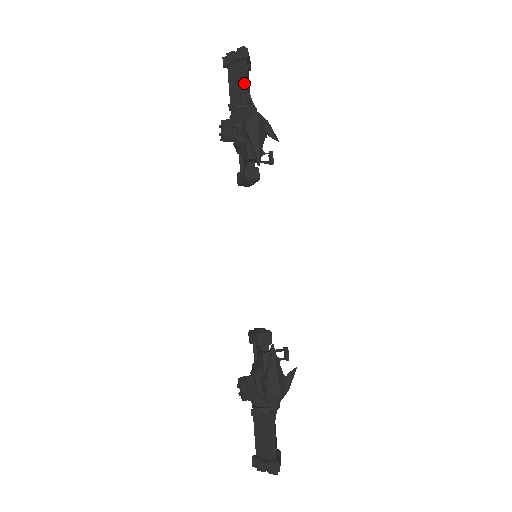
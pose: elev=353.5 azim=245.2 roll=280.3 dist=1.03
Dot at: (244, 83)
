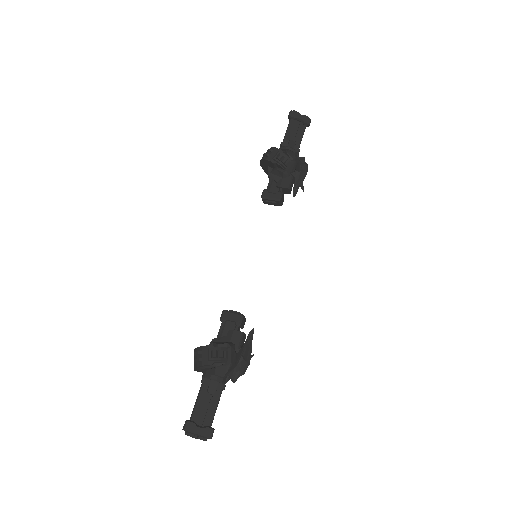
Dot at: (300, 138)
